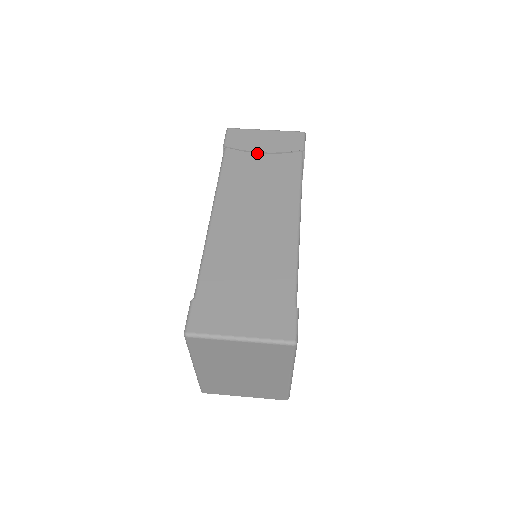
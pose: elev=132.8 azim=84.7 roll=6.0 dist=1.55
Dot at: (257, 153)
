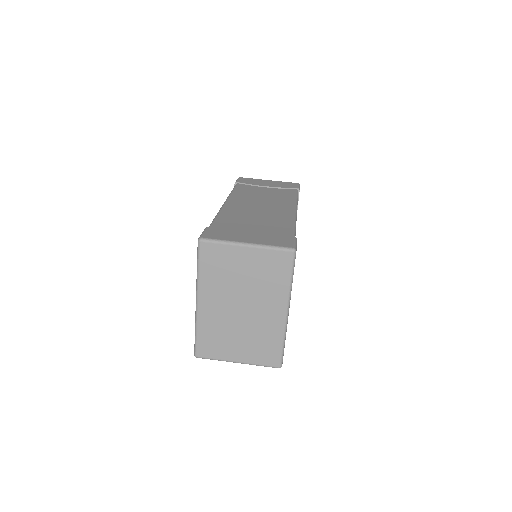
Dot at: (262, 187)
